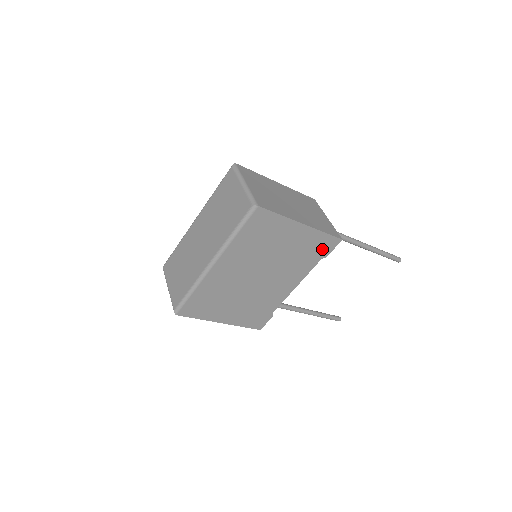
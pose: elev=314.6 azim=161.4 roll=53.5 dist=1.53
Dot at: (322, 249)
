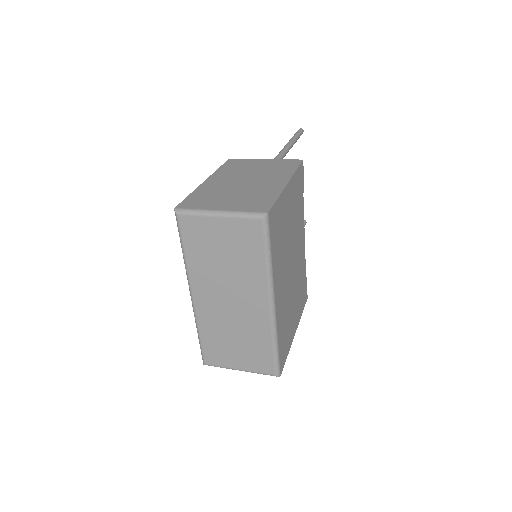
Dot at: (300, 185)
